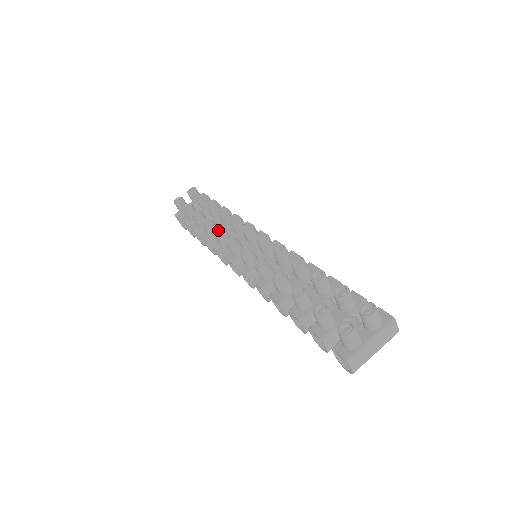
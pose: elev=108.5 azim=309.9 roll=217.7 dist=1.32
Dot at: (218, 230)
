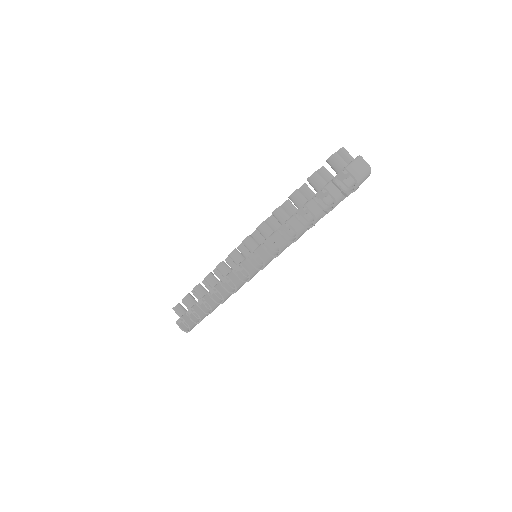
Dot at: occluded
